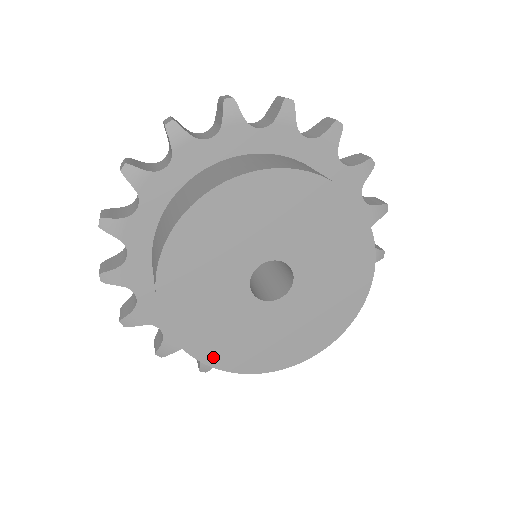
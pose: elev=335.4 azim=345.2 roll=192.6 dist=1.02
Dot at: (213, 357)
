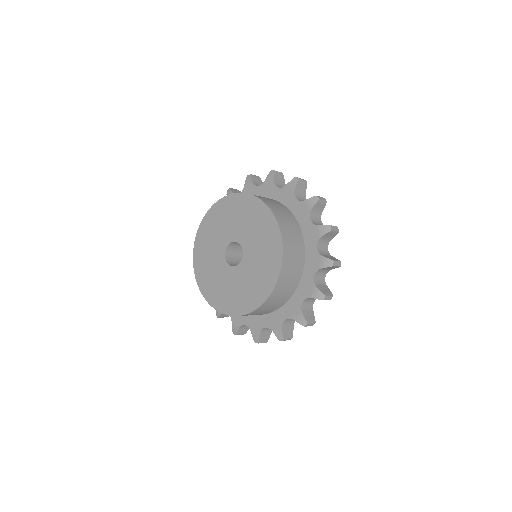
Dot at: (210, 298)
